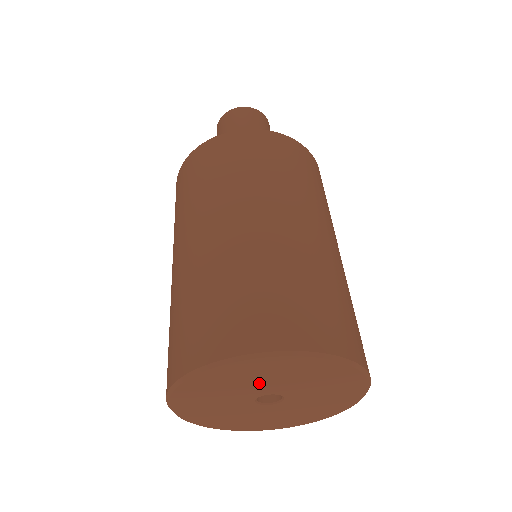
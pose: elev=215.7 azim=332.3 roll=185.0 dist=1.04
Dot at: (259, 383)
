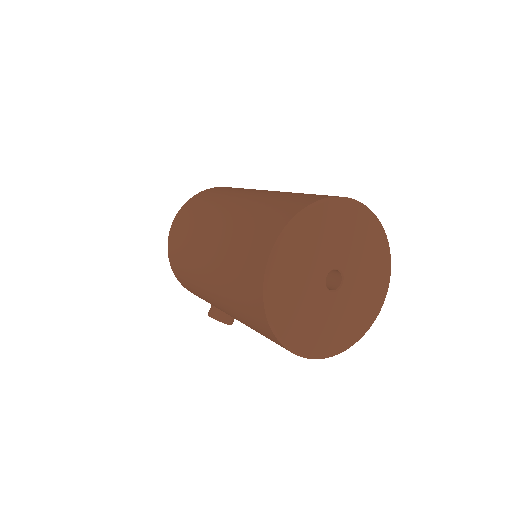
Dot at: (354, 250)
